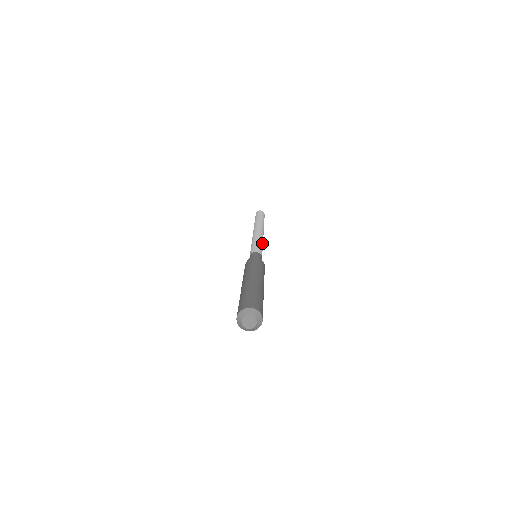
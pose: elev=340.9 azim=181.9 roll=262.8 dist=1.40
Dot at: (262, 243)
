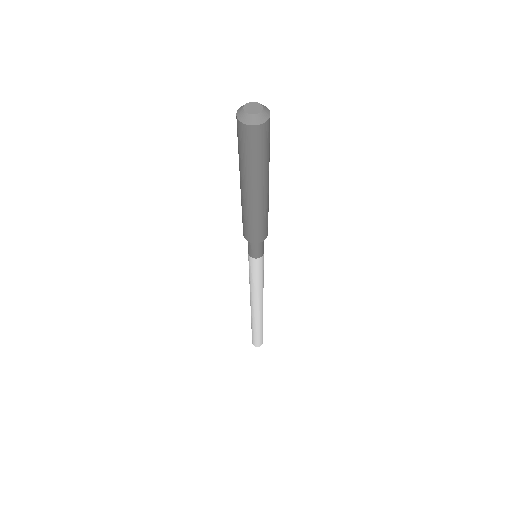
Dot at: occluded
